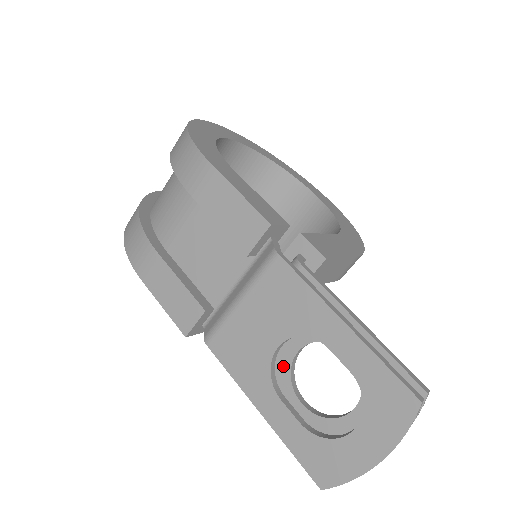
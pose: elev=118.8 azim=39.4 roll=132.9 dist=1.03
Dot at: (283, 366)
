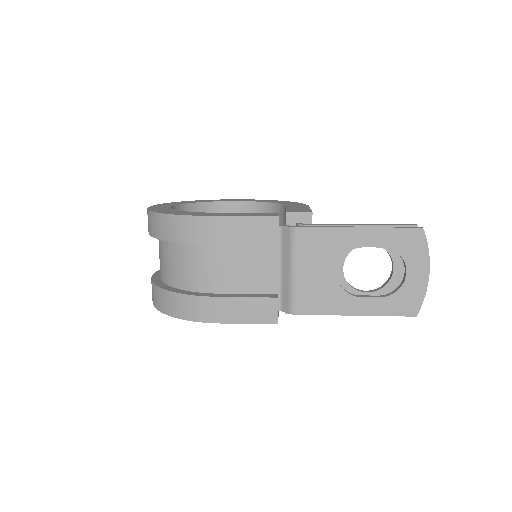
Dot at: (342, 285)
